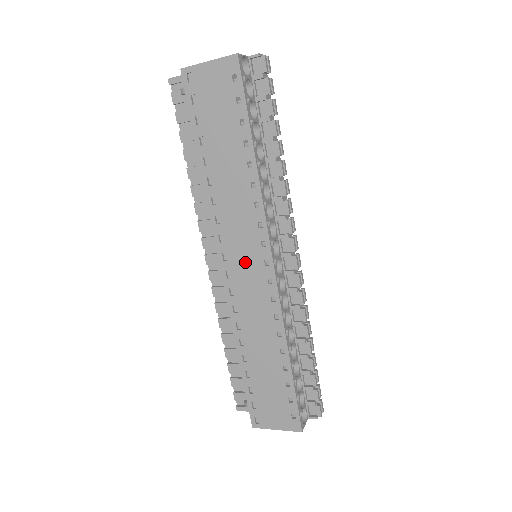
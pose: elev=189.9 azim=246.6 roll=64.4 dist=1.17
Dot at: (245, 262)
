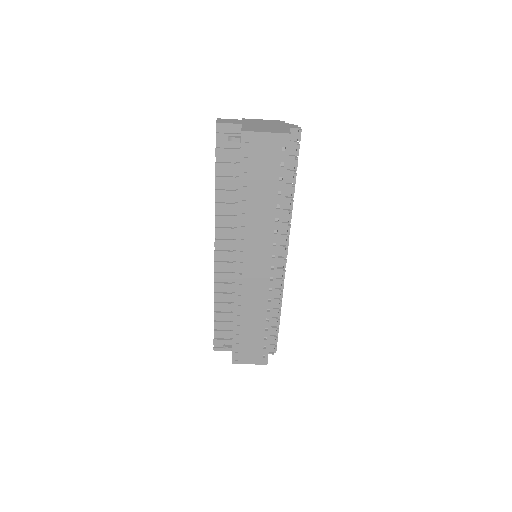
Dot at: (256, 266)
